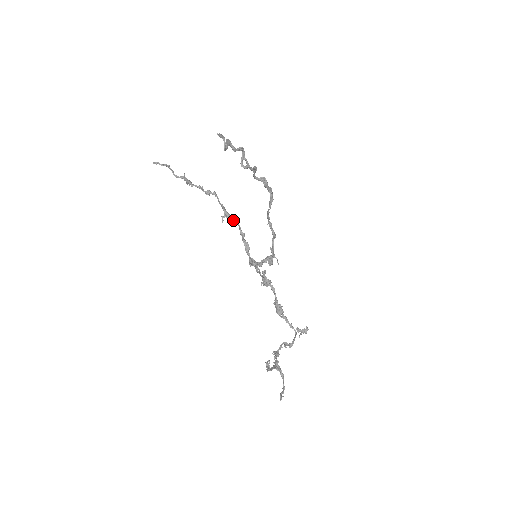
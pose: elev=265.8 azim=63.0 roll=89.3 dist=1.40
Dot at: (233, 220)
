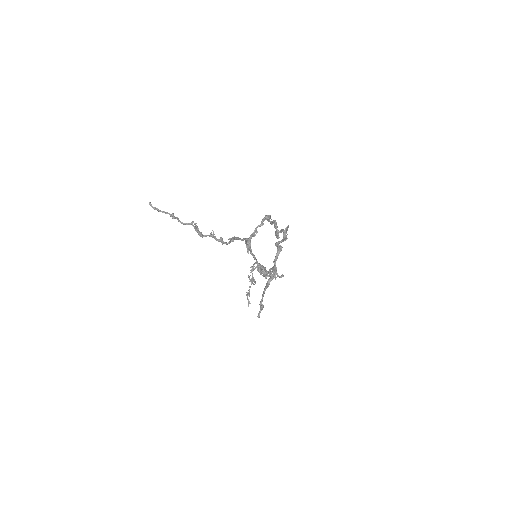
Dot at: occluded
